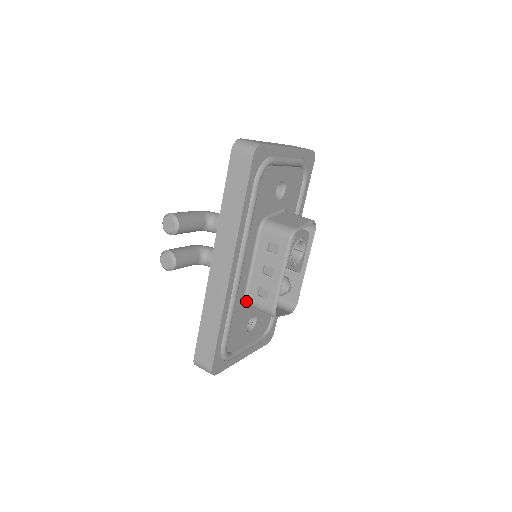
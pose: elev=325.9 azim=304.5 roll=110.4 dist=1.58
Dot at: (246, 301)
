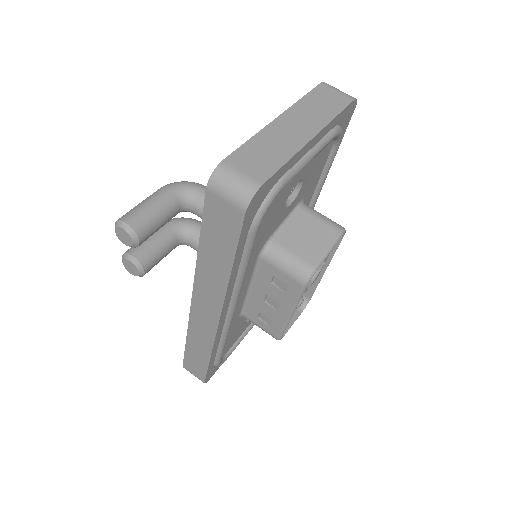
Dot at: (243, 316)
